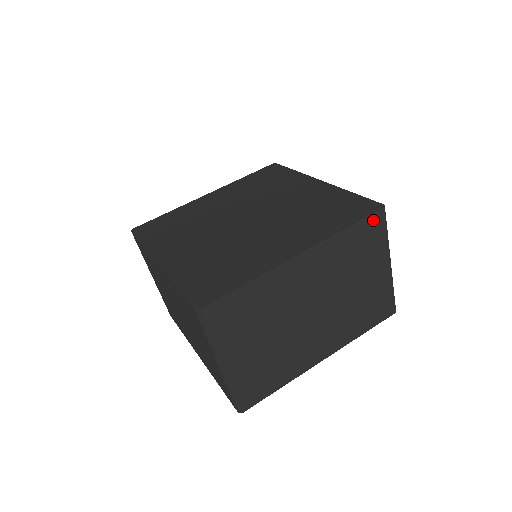
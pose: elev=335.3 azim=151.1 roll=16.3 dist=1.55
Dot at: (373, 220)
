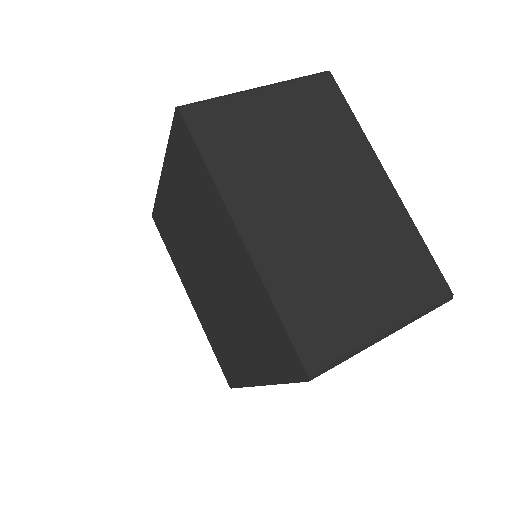
Dot at: occluded
